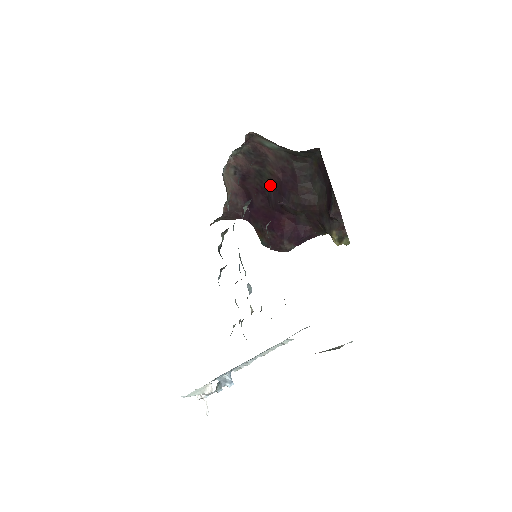
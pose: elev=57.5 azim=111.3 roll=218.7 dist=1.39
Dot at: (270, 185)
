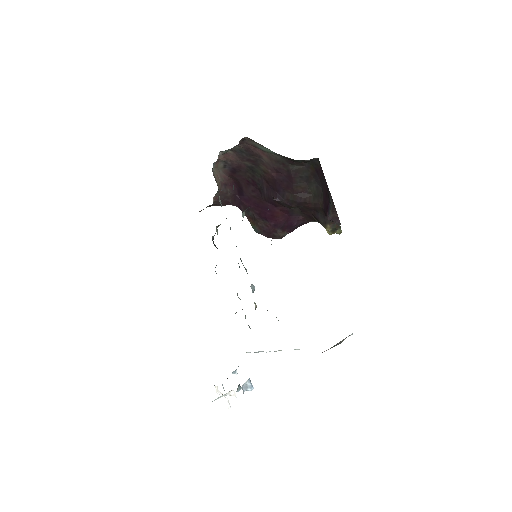
Dot at: (263, 180)
